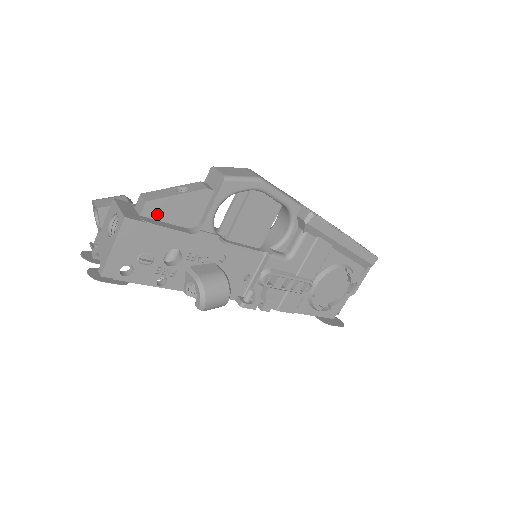
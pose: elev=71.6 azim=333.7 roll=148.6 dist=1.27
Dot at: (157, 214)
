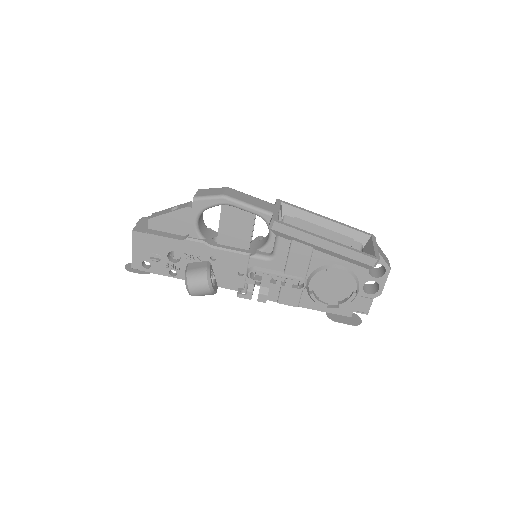
Dot at: (159, 227)
